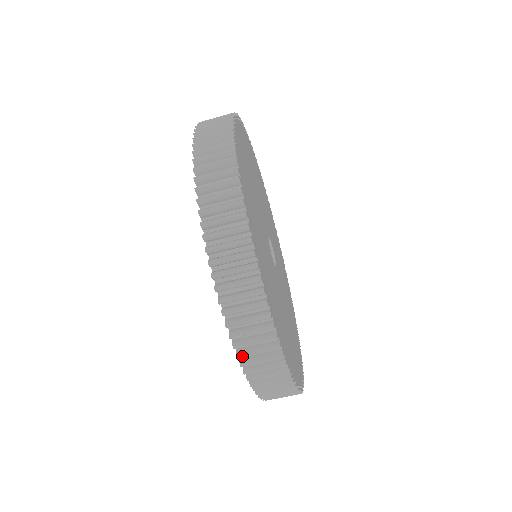
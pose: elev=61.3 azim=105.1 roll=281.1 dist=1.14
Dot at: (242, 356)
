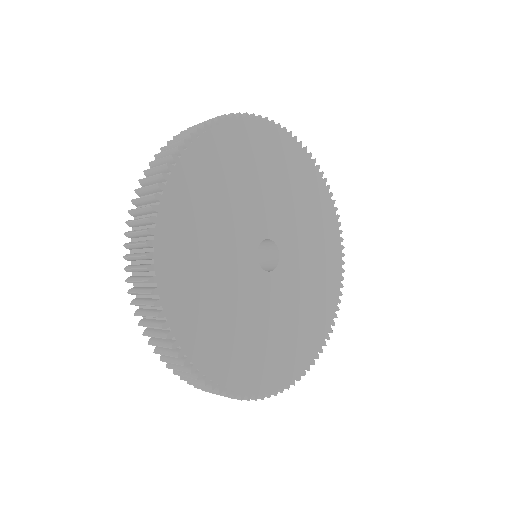
Dot at: occluded
